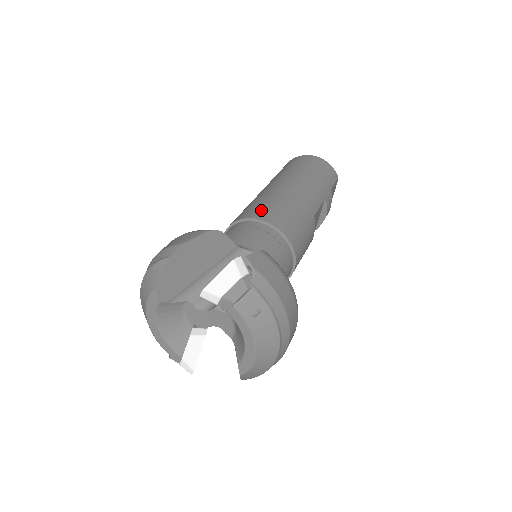
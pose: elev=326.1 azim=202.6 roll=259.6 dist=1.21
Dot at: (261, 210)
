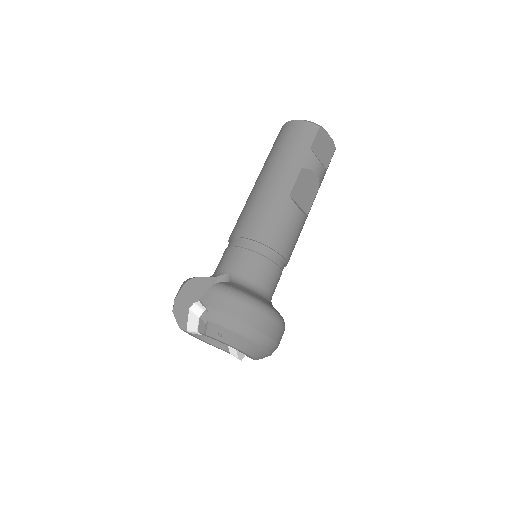
Dot at: (238, 224)
